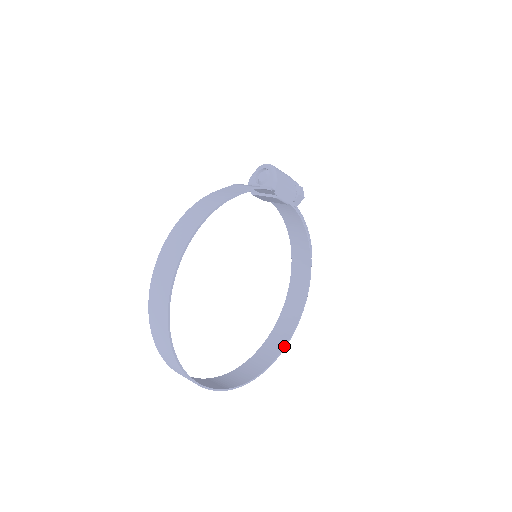
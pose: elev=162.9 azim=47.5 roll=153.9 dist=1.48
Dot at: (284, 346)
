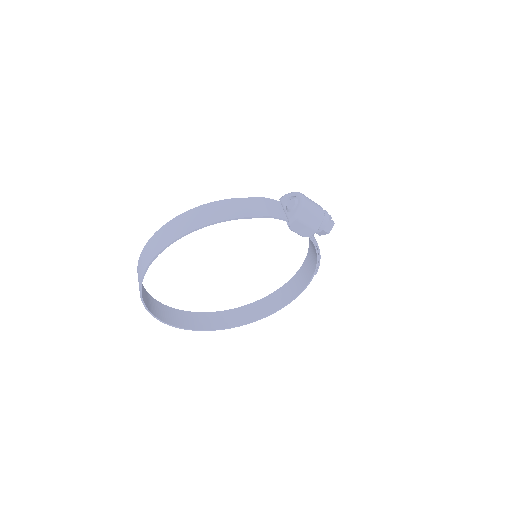
Dot at: (253, 321)
